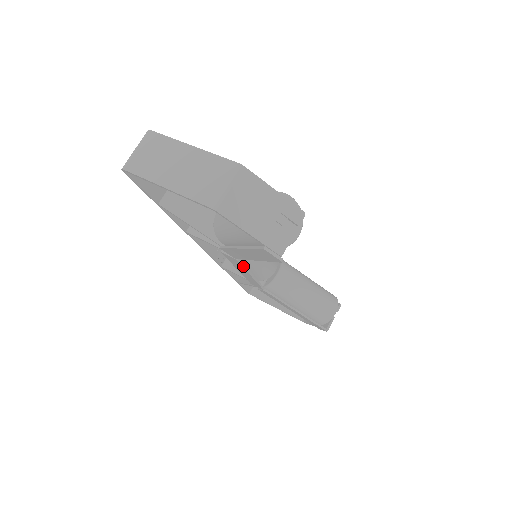
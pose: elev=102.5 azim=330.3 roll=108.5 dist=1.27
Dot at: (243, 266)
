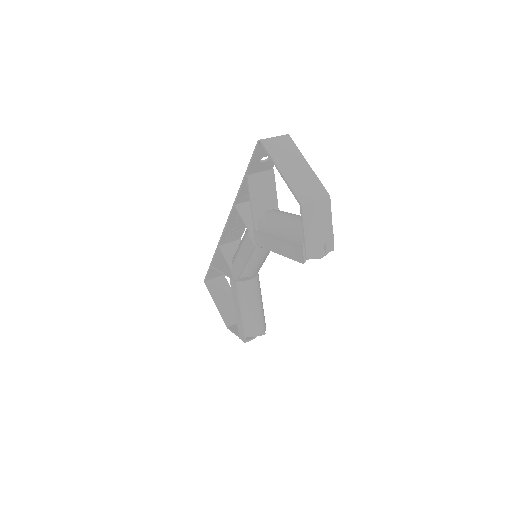
Dot at: (251, 254)
